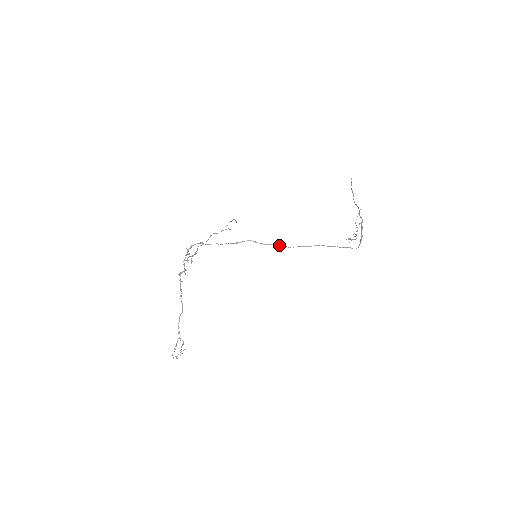
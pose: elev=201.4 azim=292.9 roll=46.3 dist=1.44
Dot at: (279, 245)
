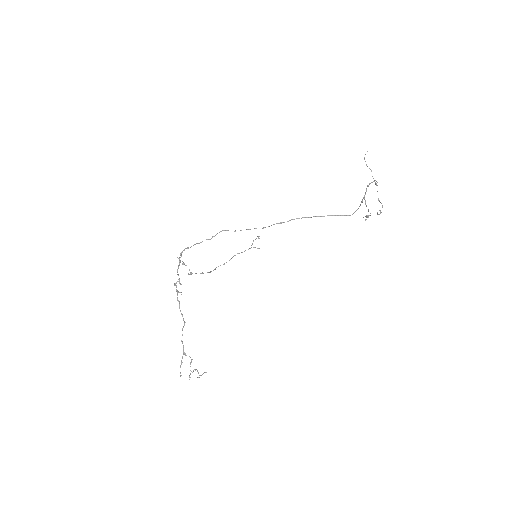
Dot at: occluded
